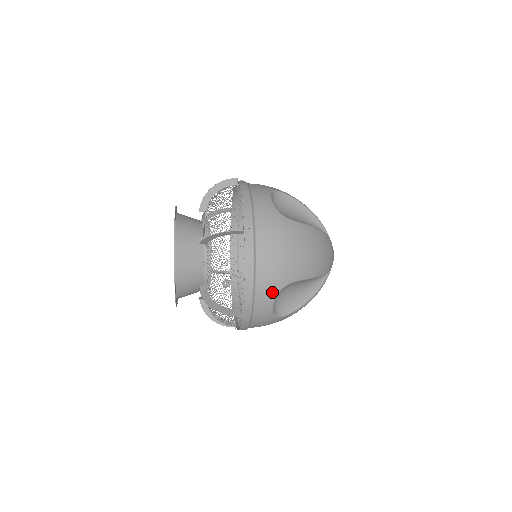
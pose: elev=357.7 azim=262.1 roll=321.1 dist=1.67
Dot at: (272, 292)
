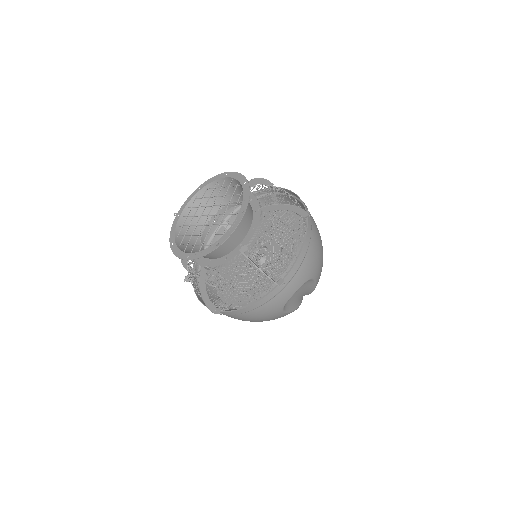
Dot at: (305, 278)
